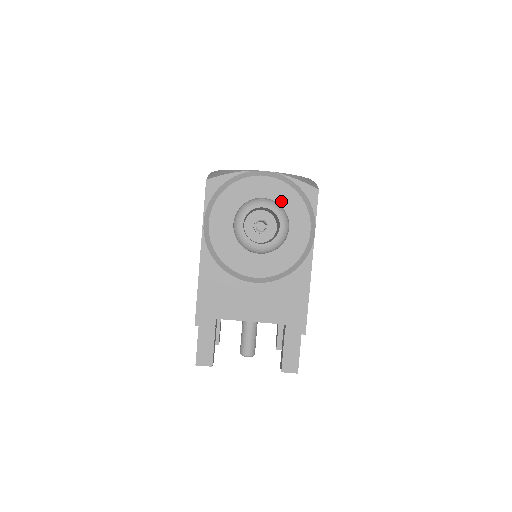
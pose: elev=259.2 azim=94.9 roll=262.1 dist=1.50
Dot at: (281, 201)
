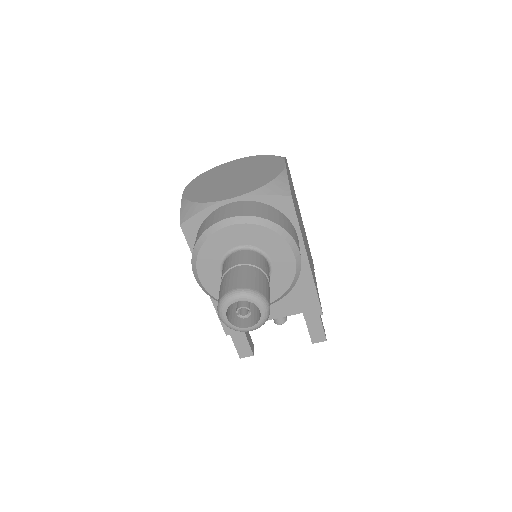
Dot at: (257, 241)
